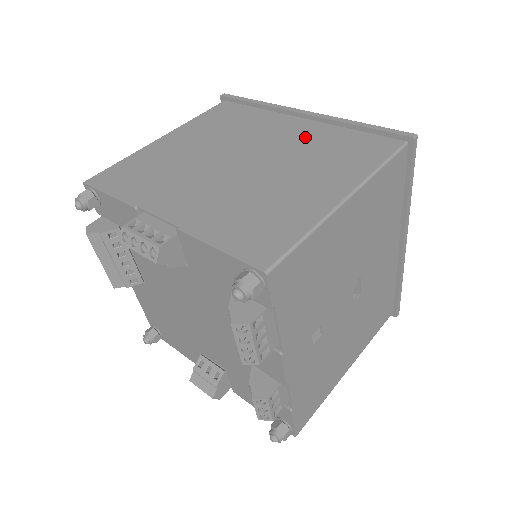
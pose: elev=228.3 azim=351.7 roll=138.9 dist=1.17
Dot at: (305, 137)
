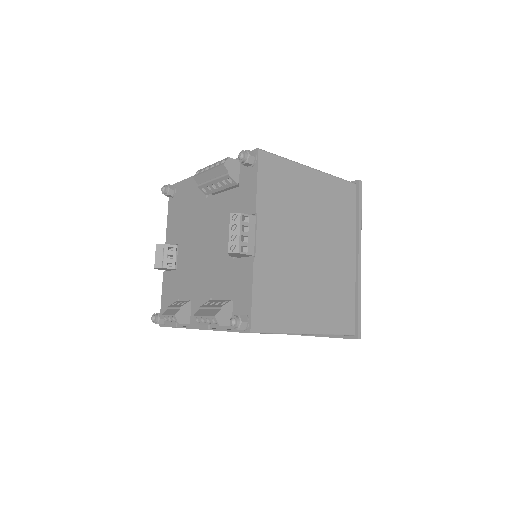
Dot at: (342, 273)
